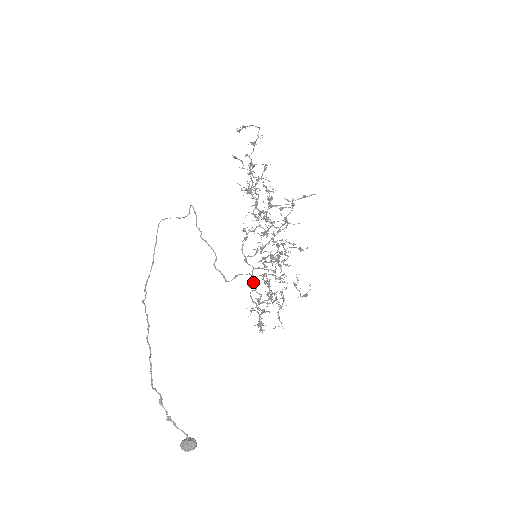
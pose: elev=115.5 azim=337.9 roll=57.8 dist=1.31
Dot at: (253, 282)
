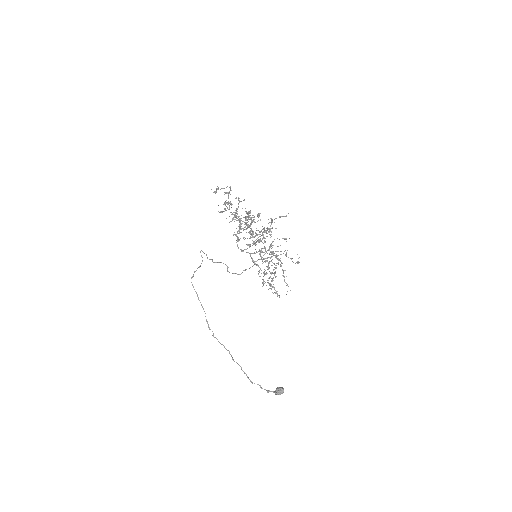
Dot at: occluded
